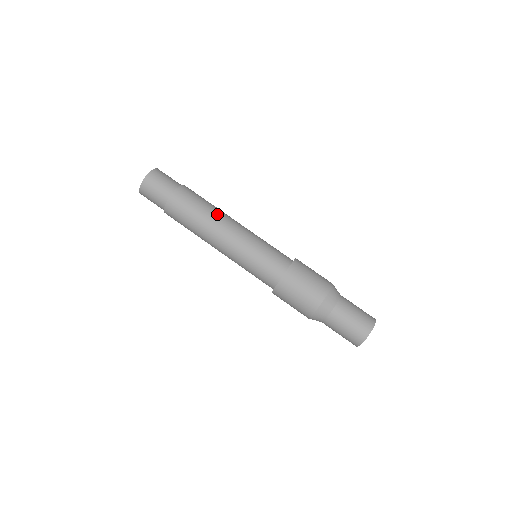
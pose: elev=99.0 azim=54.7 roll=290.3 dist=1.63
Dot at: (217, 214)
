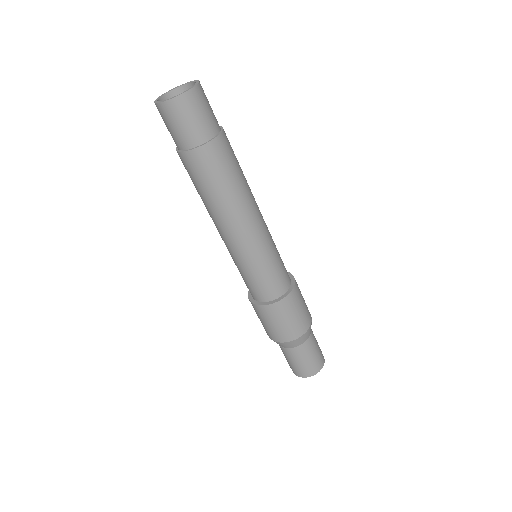
Dot at: (249, 194)
